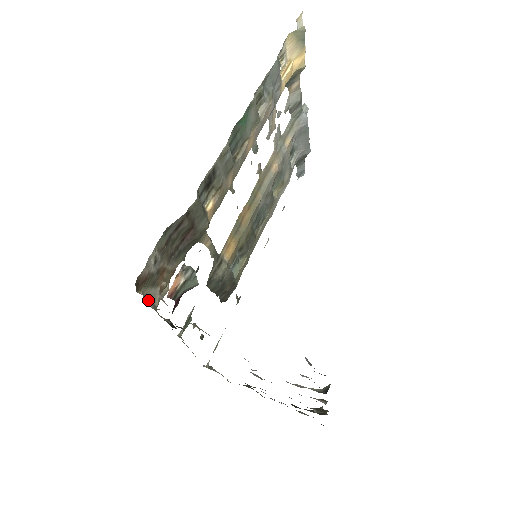
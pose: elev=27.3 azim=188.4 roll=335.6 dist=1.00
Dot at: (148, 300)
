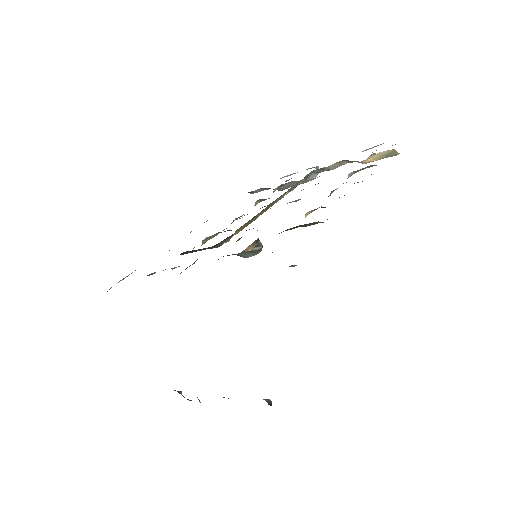
Dot at: occluded
